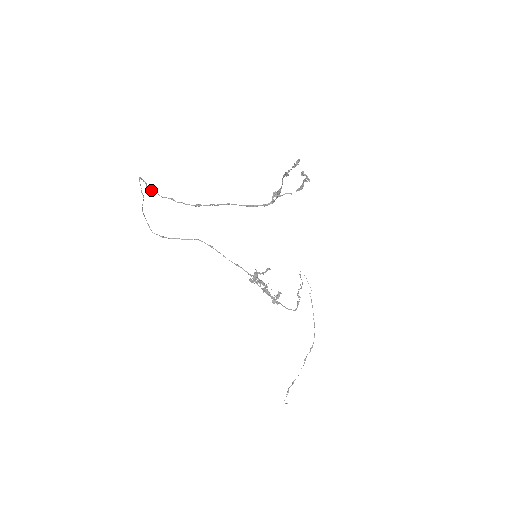
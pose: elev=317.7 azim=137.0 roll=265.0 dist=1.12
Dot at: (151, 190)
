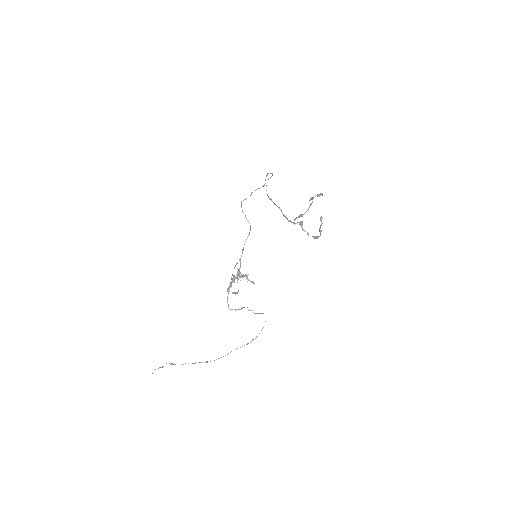
Dot at: (266, 176)
